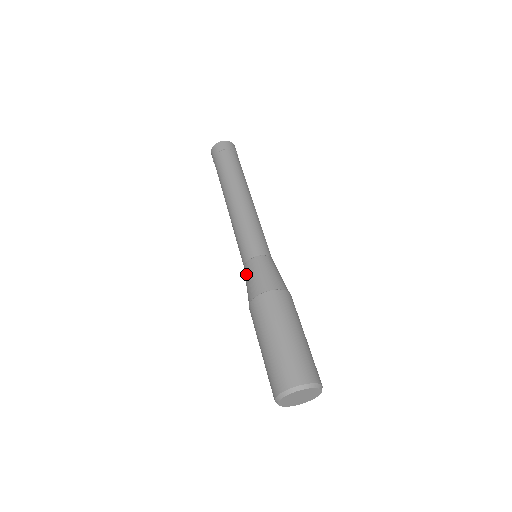
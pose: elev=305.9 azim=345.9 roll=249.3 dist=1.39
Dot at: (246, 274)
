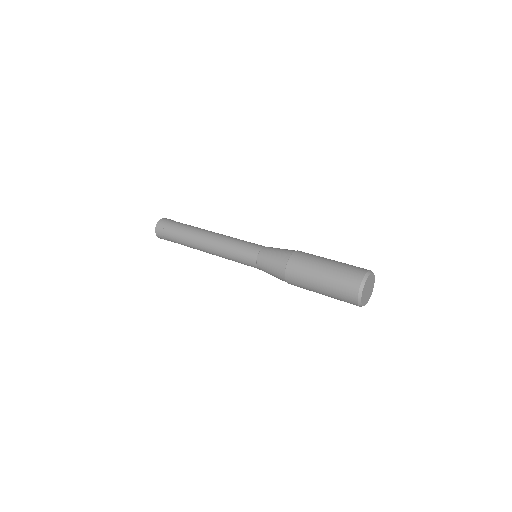
Dot at: (267, 253)
